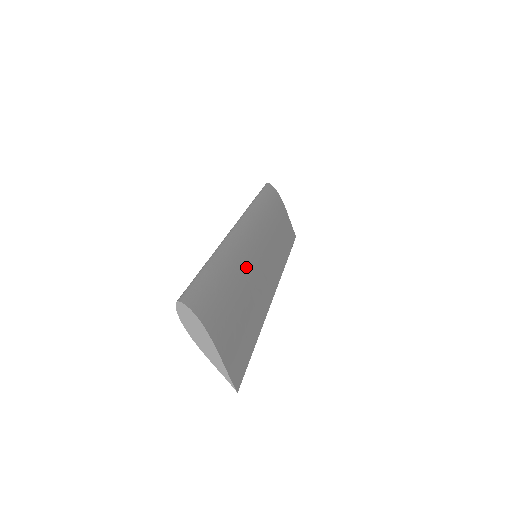
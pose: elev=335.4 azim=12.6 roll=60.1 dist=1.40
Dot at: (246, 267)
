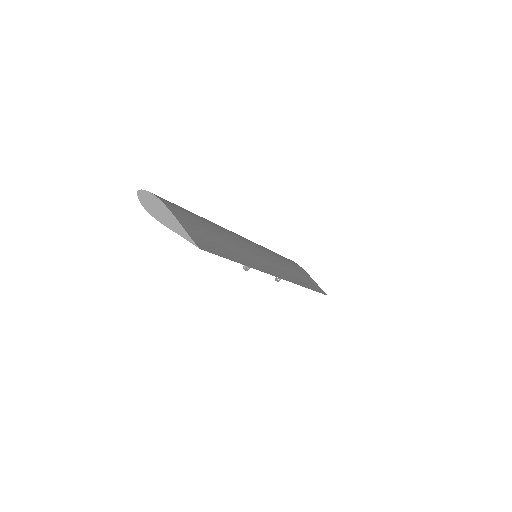
Dot at: (233, 236)
